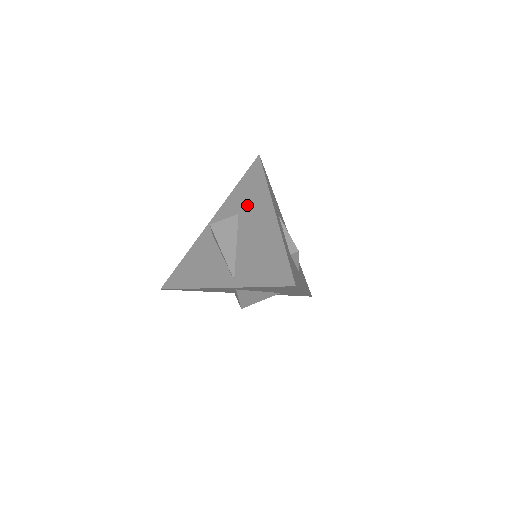
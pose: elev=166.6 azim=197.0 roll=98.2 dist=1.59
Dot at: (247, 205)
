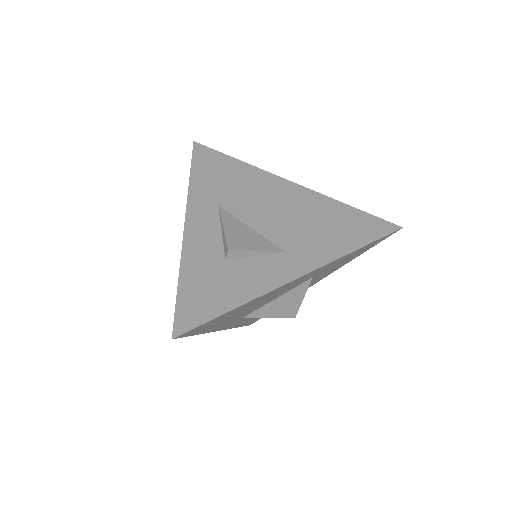
Dot at: occluded
